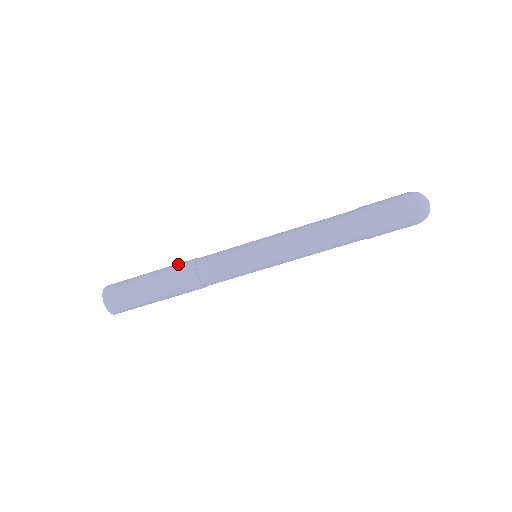
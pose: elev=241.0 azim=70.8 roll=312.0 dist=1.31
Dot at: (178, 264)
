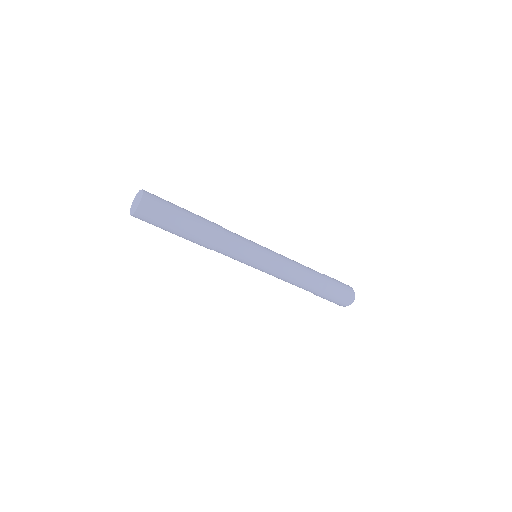
Dot at: (210, 221)
